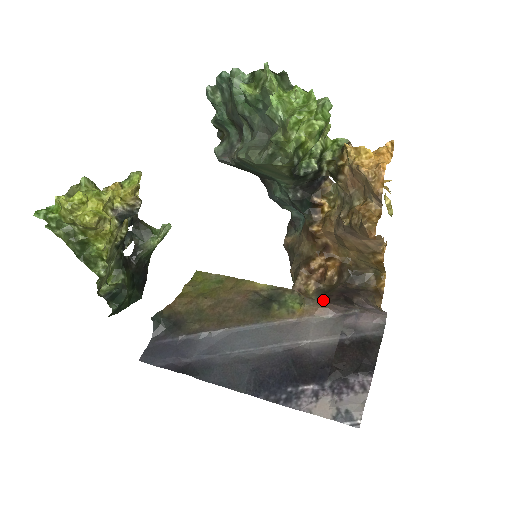
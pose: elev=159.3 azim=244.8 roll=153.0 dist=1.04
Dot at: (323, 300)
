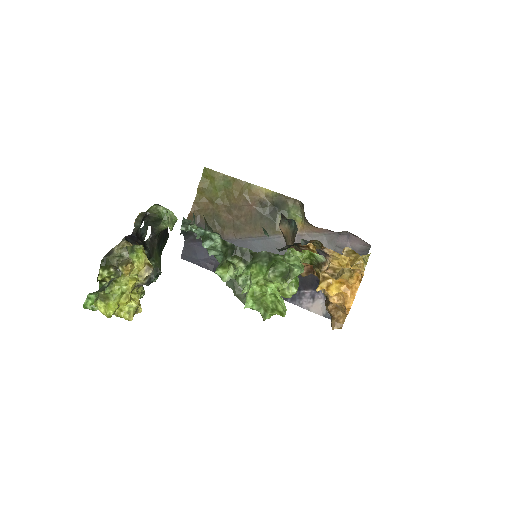
Dot at: occluded
